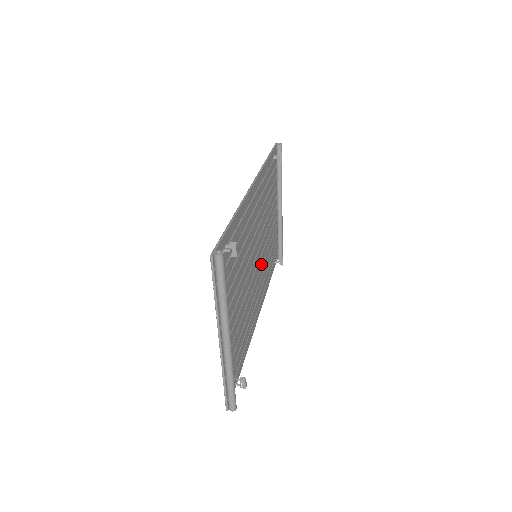
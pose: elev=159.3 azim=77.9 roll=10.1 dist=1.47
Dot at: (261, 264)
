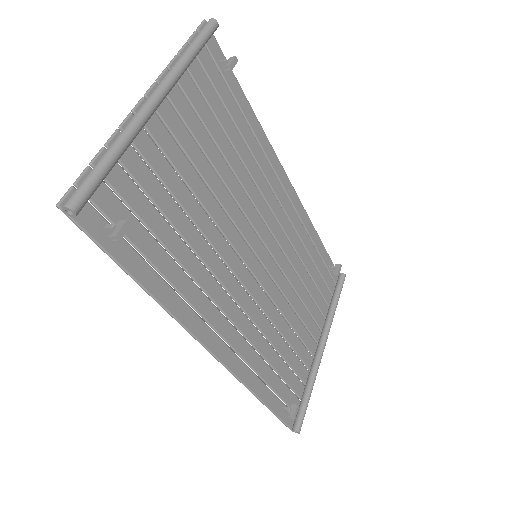
Dot at: (258, 302)
